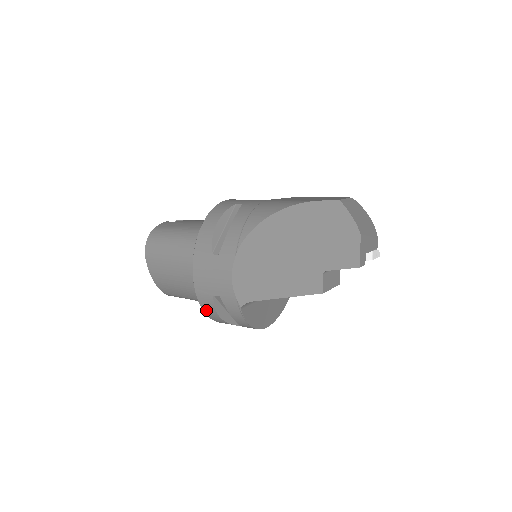
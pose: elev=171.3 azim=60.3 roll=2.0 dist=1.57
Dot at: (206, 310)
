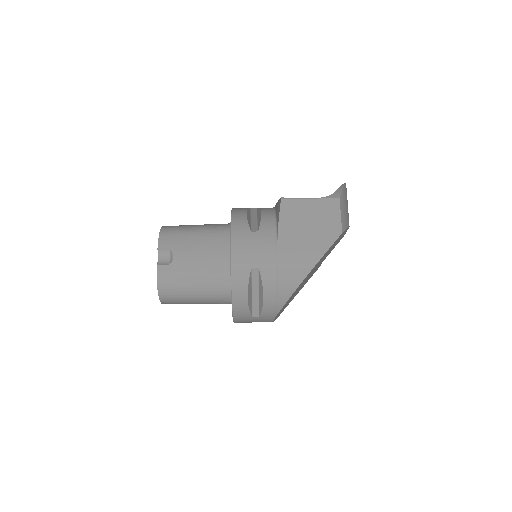
Dot at: occluded
